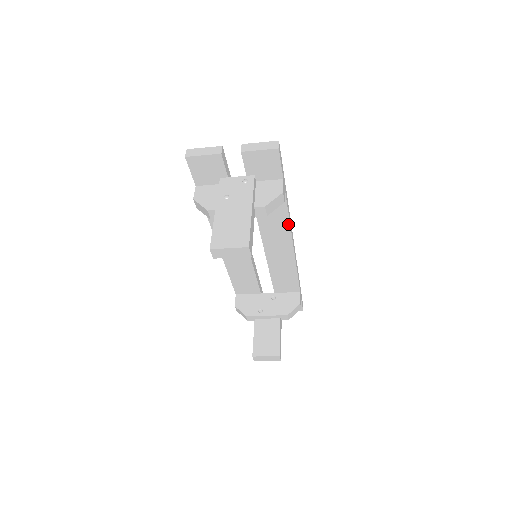
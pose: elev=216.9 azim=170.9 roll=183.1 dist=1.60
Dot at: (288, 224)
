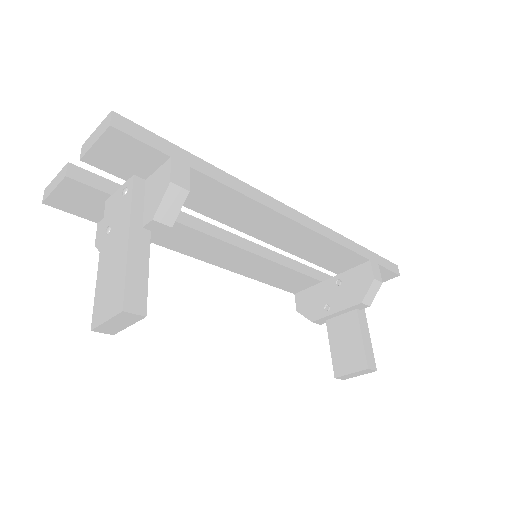
Dot at: (253, 202)
